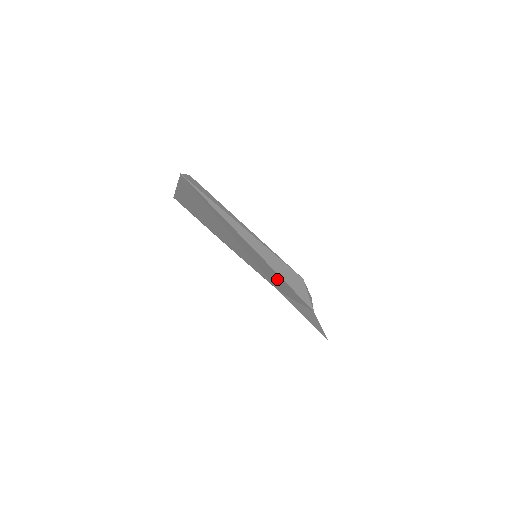
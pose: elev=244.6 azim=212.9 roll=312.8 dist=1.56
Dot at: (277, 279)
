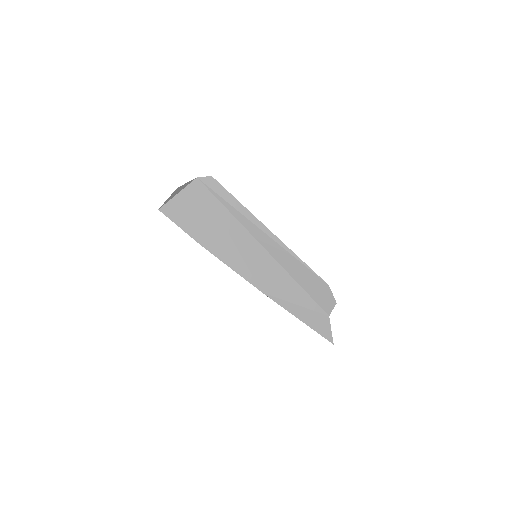
Dot at: (278, 279)
